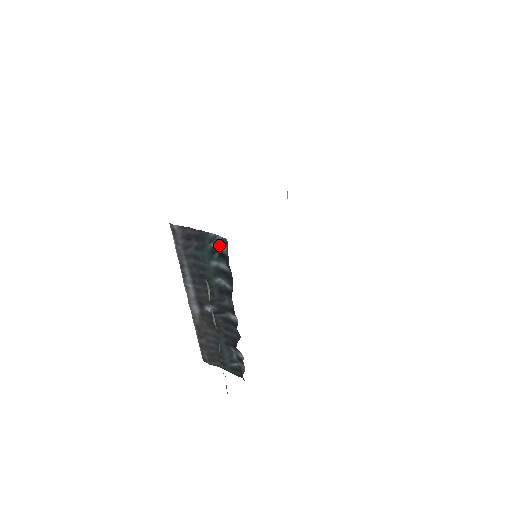
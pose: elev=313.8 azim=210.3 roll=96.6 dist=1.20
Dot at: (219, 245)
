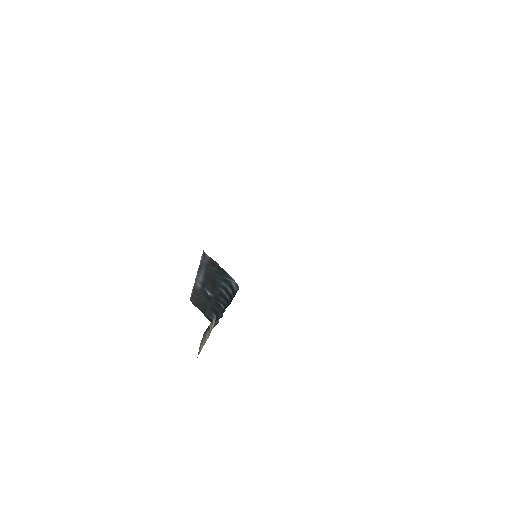
Dot at: (232, 283)
